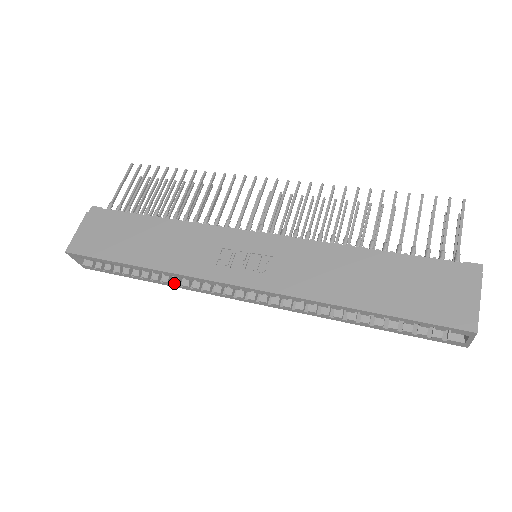
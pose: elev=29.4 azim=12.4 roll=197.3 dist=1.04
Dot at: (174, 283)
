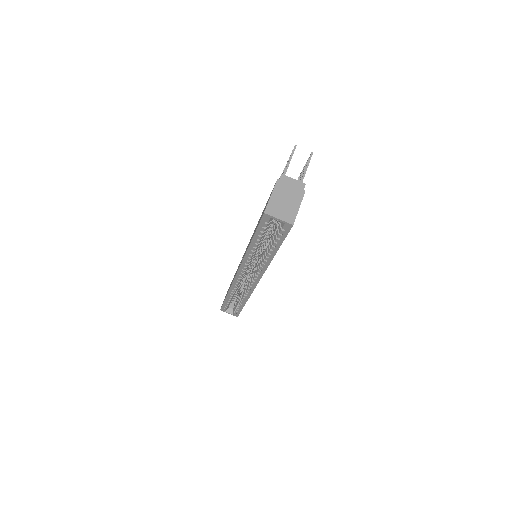
Dot at: (244, 296)
